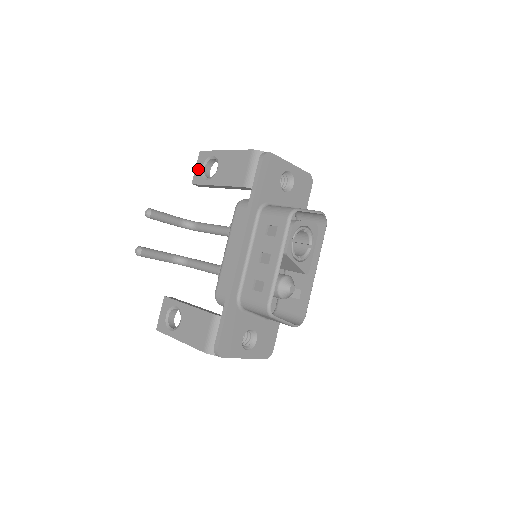
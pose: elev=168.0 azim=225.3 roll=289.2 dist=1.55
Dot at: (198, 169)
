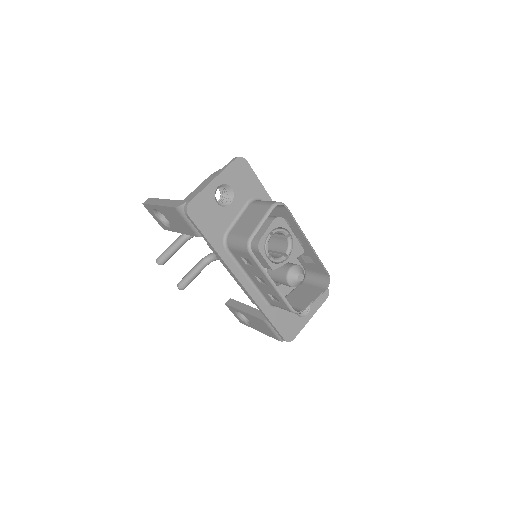
Dot at: (156, 219)
